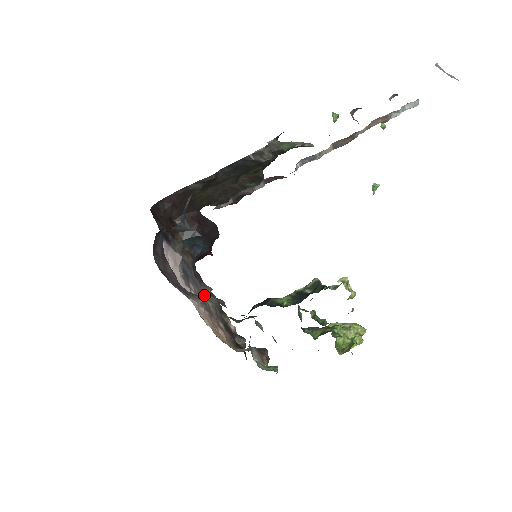
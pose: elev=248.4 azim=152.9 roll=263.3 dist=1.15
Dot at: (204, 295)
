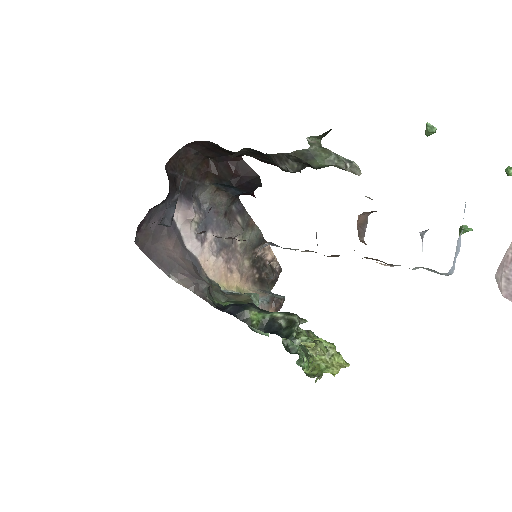
Dot at: occluded
